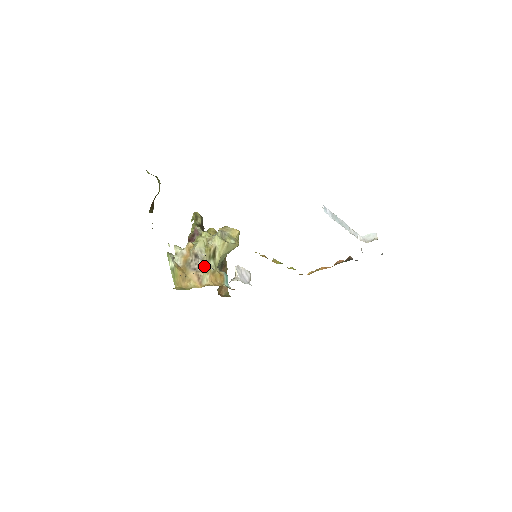
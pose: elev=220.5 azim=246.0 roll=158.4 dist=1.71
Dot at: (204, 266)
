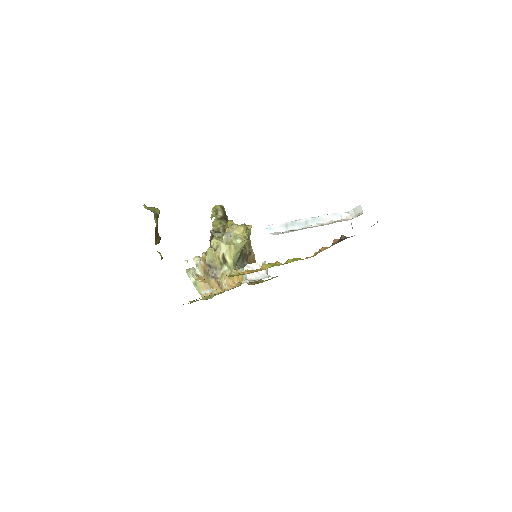
Dot at: (219, 273)
